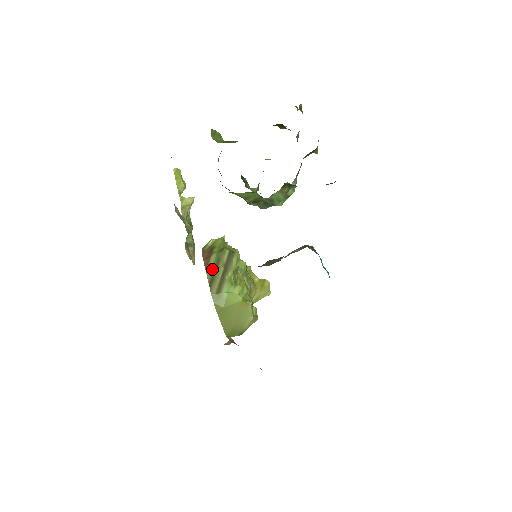
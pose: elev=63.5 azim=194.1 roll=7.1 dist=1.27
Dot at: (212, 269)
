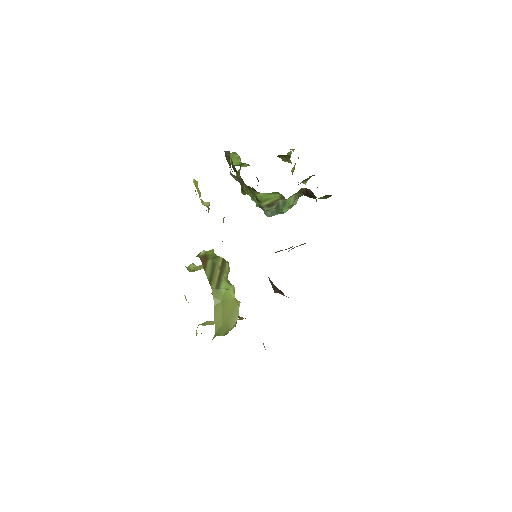
Dot at: (210, 270)
